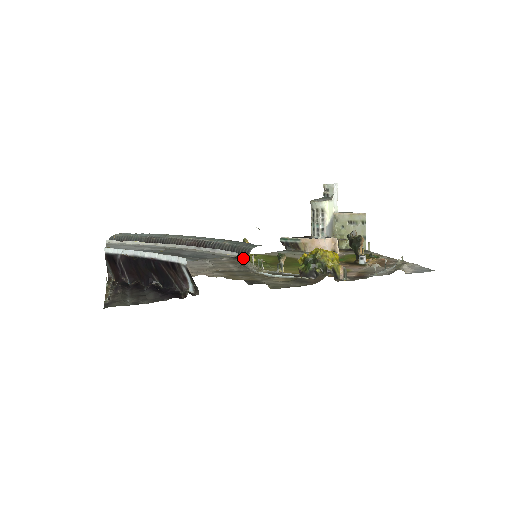
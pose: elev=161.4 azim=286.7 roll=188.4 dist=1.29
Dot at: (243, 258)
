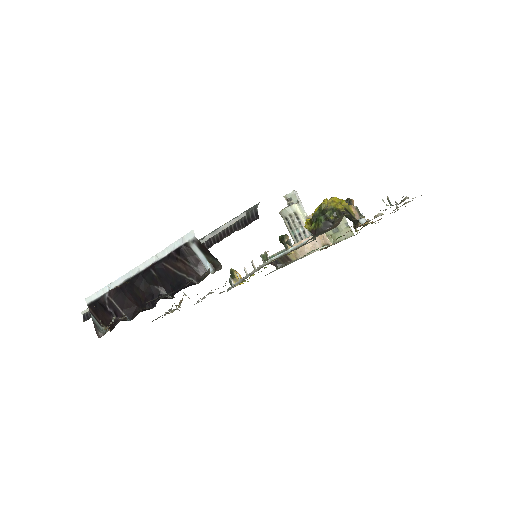
Dot at: (252, 219)
